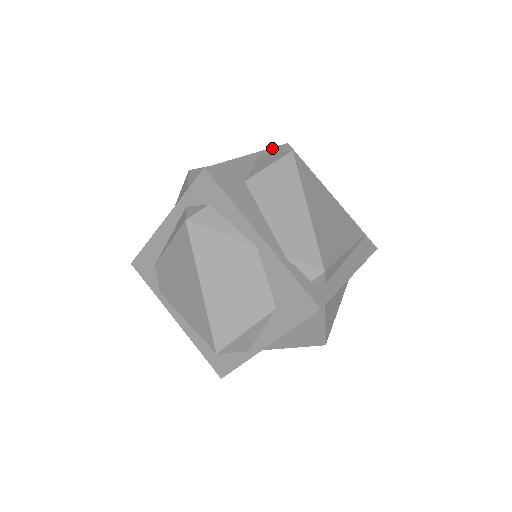
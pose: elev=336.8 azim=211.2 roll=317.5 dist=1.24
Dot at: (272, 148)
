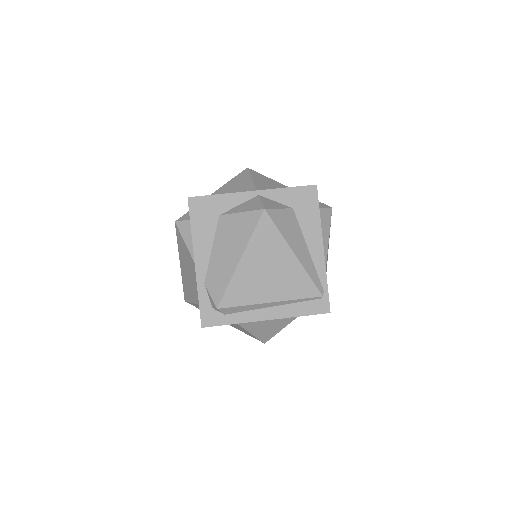
Dot at: (286, 188)
